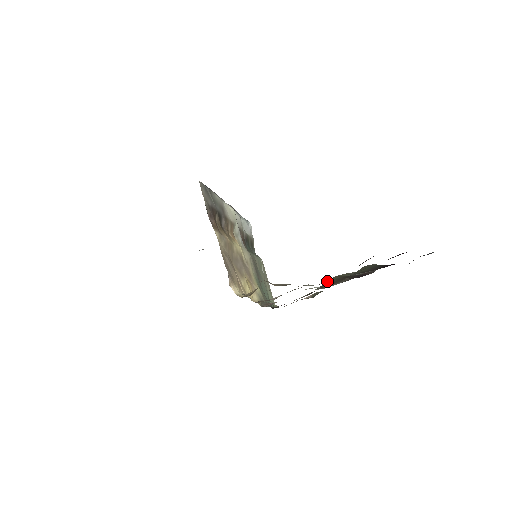
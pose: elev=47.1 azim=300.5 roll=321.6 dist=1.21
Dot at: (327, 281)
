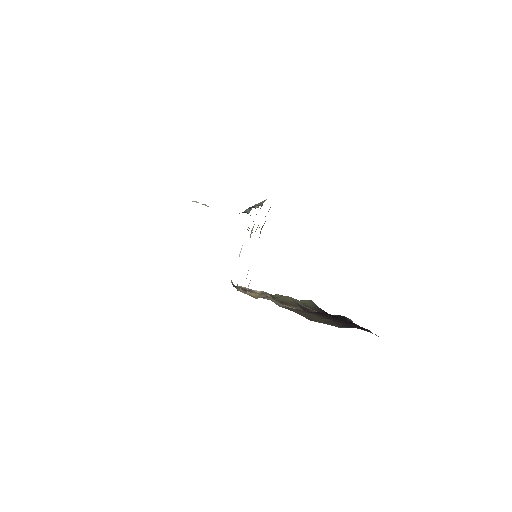
Dot at: (283, 297)
